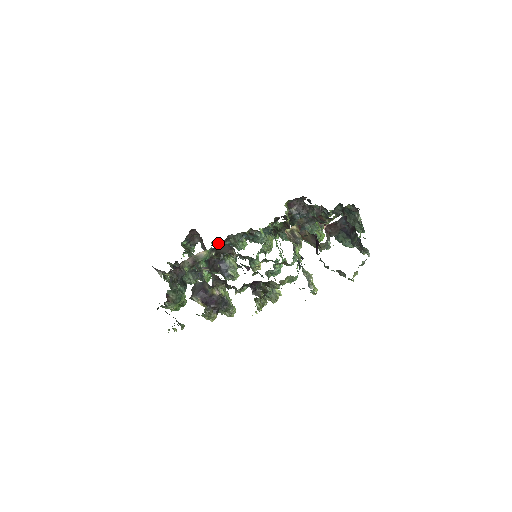
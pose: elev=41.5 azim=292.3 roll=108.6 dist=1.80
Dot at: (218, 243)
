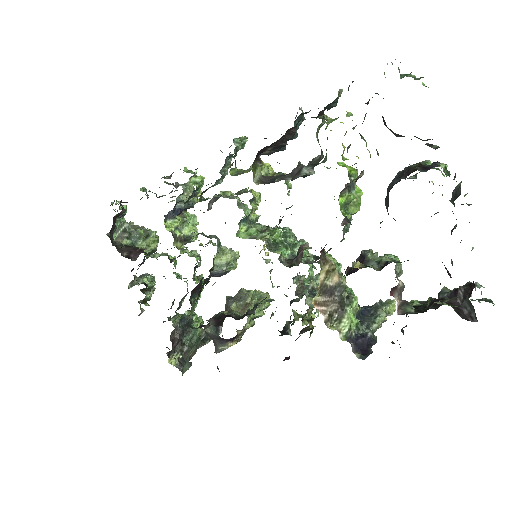
Dot at: (164, 219)
